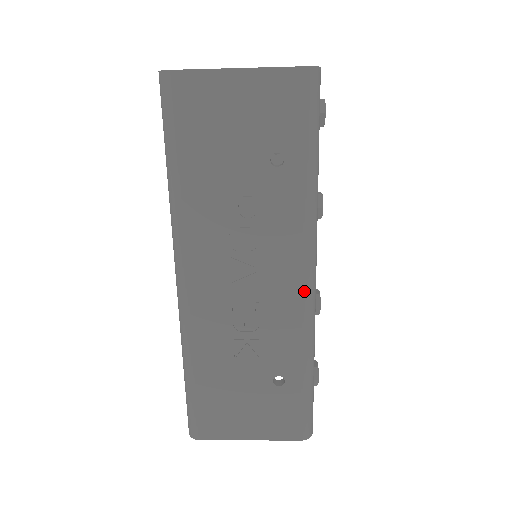
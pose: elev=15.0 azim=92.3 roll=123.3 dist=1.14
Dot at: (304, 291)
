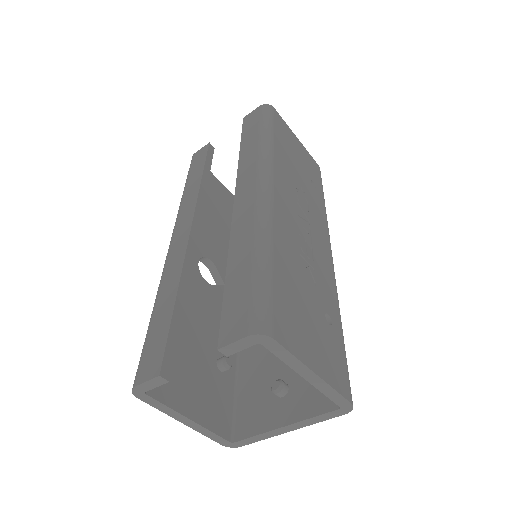
Dot at: (332, 261)
